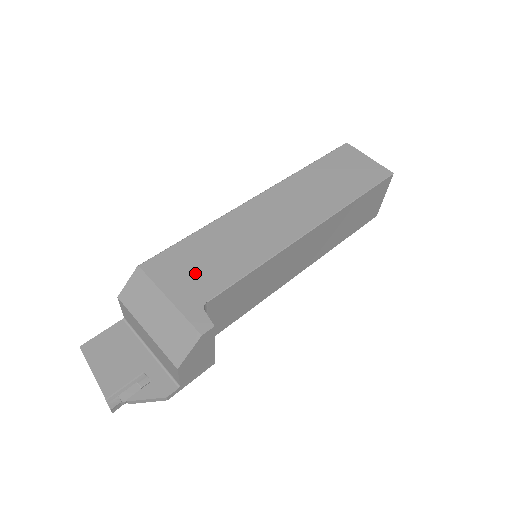
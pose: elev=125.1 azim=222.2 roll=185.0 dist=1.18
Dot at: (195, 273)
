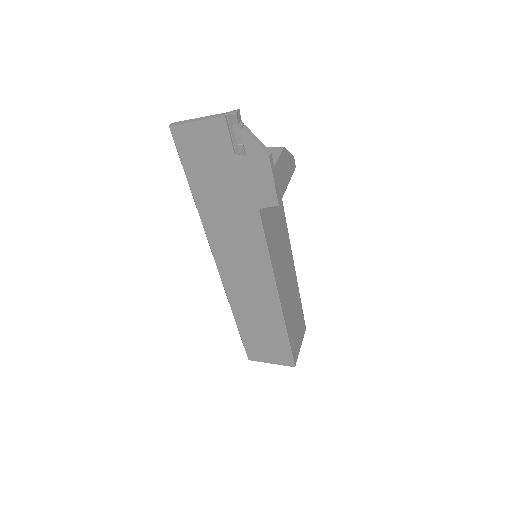
Dot at: occluded
